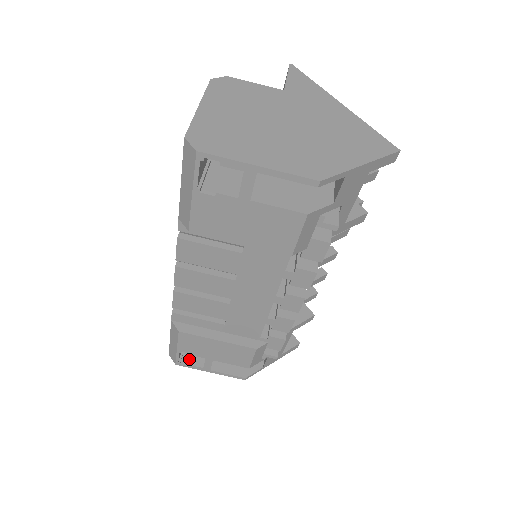
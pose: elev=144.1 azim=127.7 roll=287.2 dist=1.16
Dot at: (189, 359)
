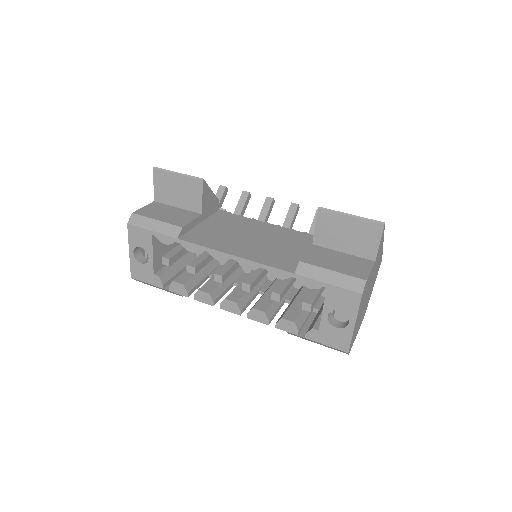
Dot at: occluded
